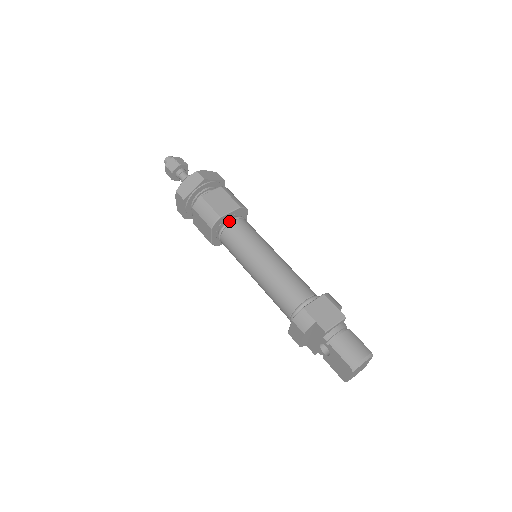
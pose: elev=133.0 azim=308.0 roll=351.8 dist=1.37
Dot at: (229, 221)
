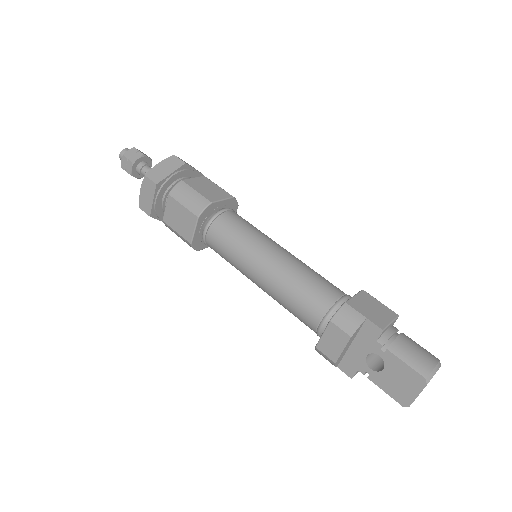
Dot at: (221, 210)
